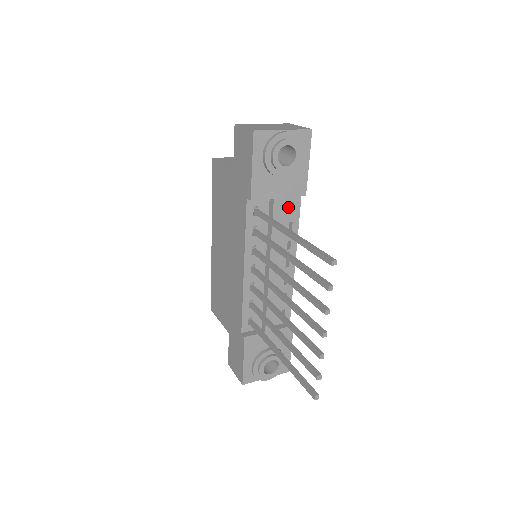
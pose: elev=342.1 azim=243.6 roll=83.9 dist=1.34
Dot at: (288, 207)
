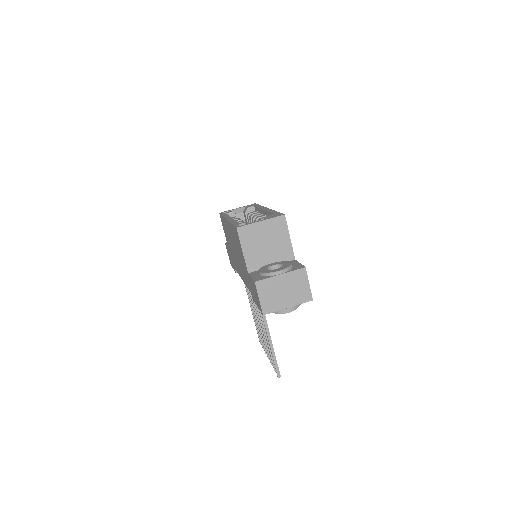
Dot at: occluded
